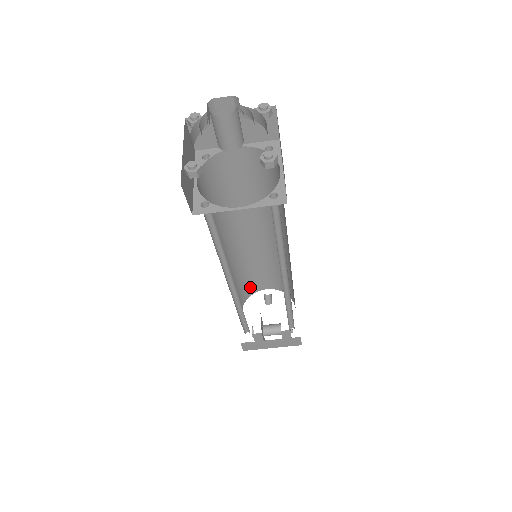
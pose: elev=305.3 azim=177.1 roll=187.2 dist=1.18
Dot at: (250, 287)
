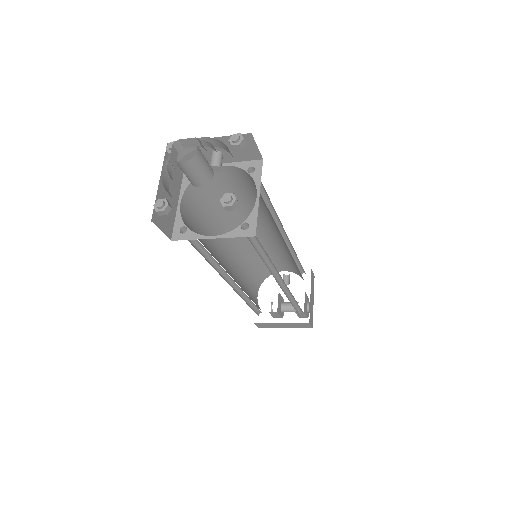
Dot at: (266, 270)
